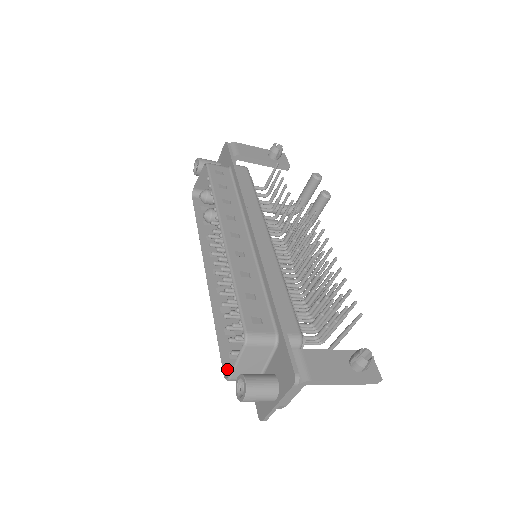
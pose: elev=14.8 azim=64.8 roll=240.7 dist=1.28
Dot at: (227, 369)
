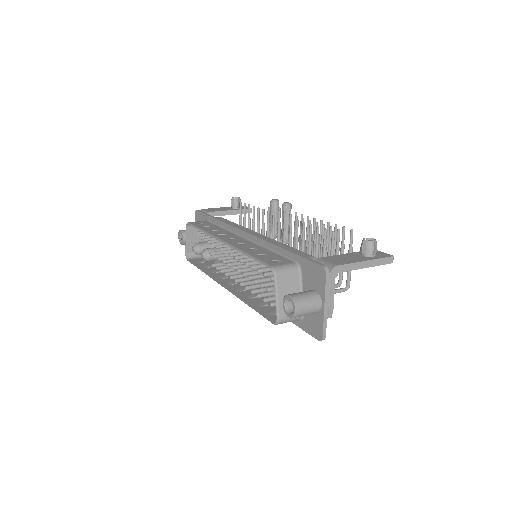
Dot at: (274, 320)
